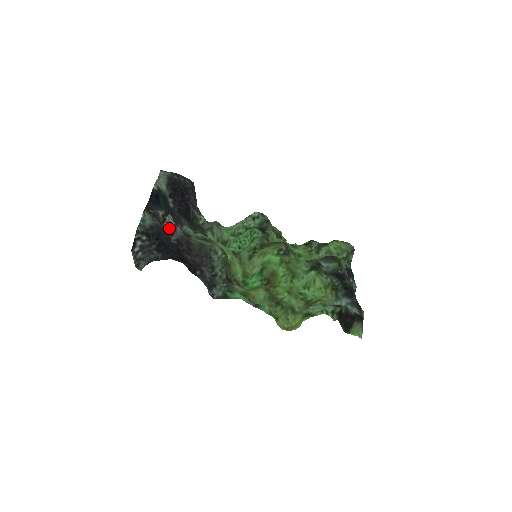
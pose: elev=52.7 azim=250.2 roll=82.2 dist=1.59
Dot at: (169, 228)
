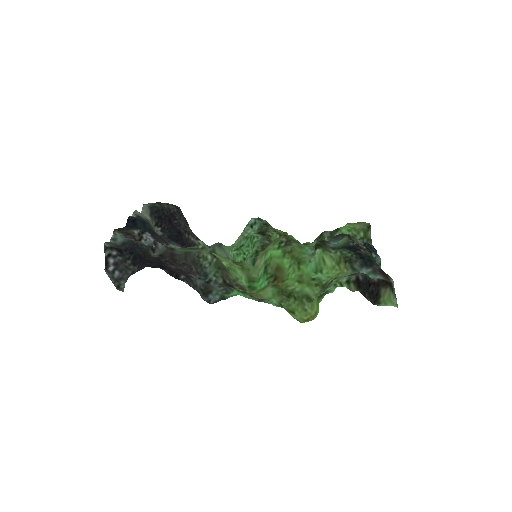
Dot at: (147, 244)
